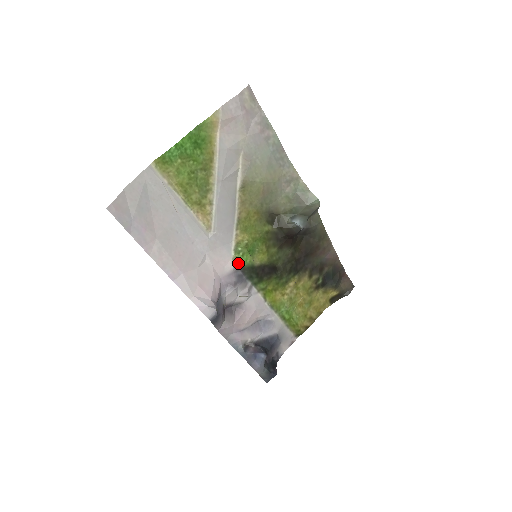
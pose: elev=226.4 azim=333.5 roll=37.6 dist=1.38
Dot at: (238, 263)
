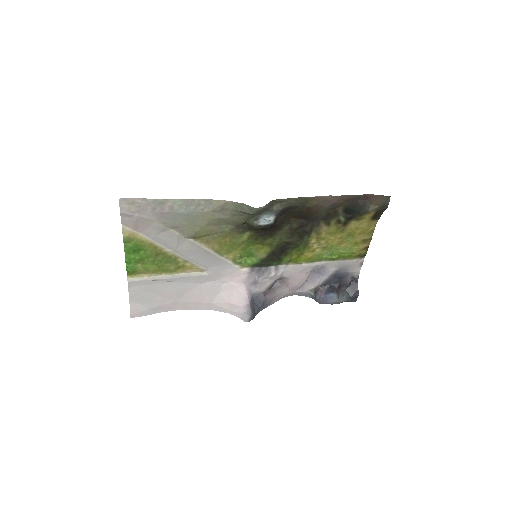
Dot at: (249, 266)
